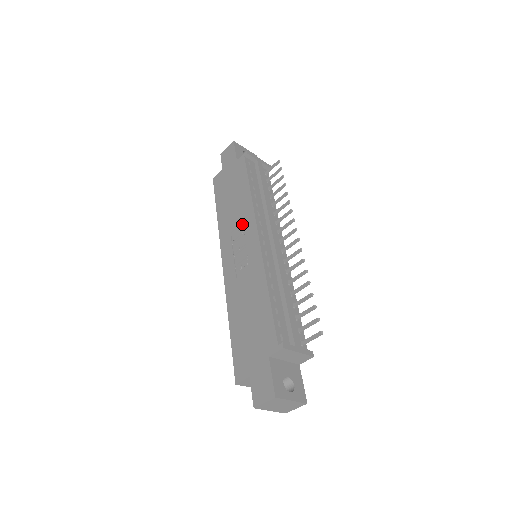
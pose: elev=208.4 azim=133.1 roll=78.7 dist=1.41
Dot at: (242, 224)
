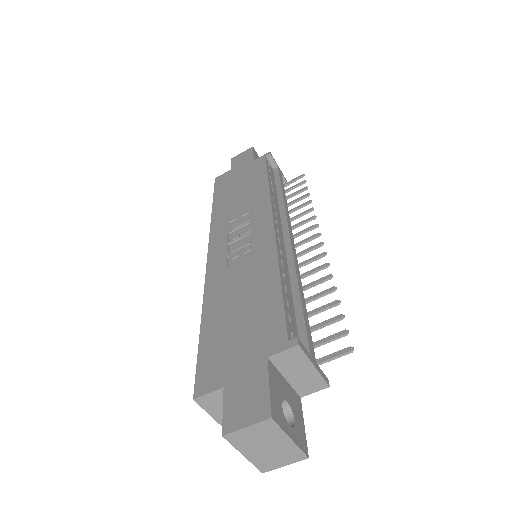
Dot at: (249, 213)
